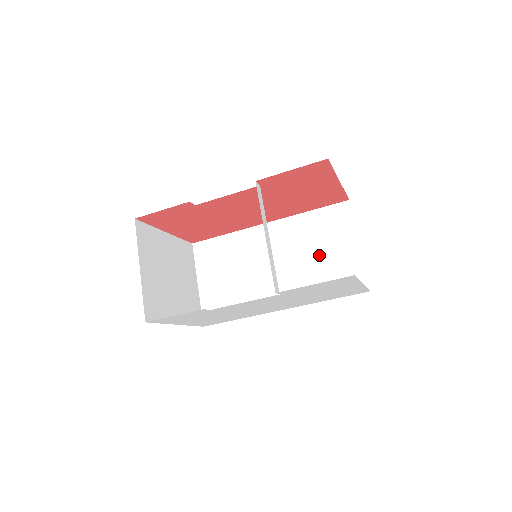
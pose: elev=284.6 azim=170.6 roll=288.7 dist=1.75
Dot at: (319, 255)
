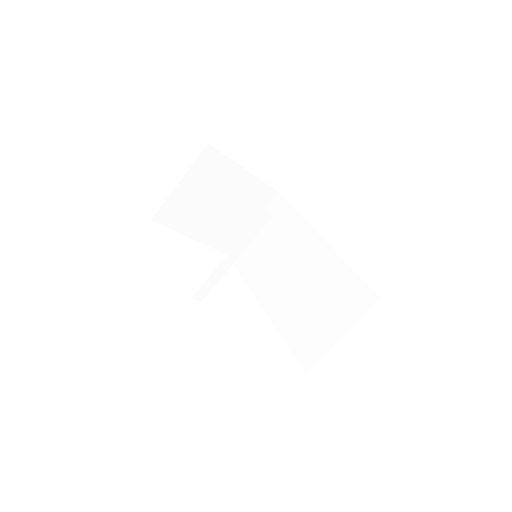
Dot at: (316, 306)
